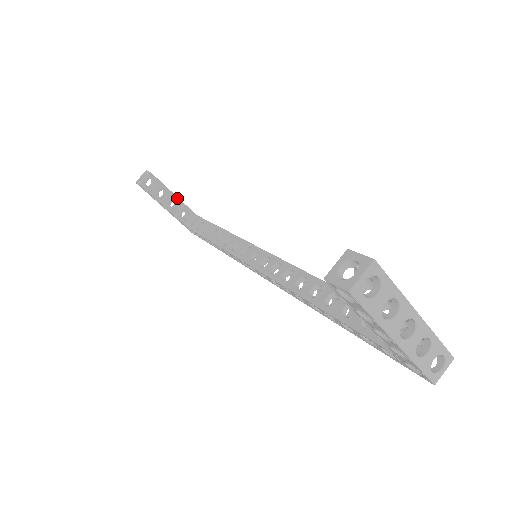
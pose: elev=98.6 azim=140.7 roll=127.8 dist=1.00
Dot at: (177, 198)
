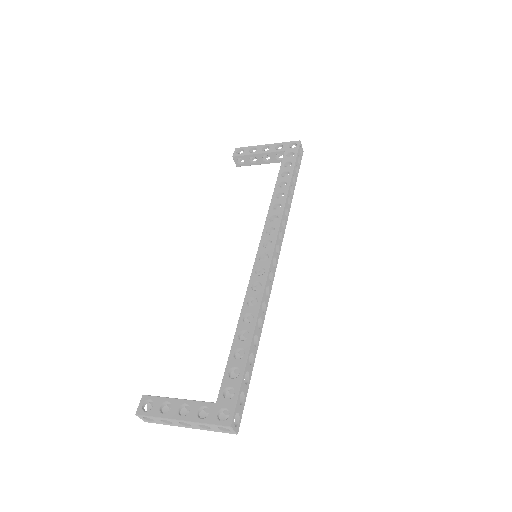
Dot at: (262, 154)
